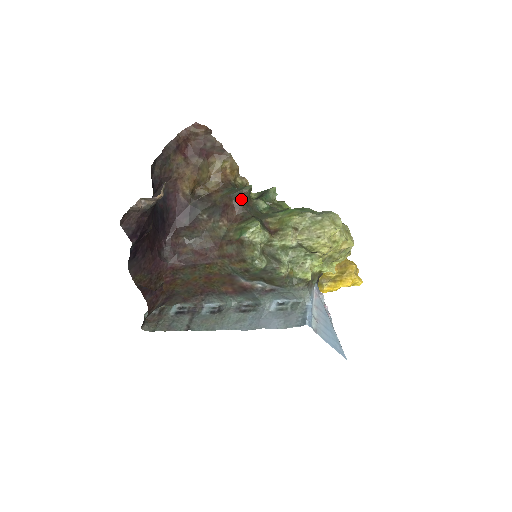
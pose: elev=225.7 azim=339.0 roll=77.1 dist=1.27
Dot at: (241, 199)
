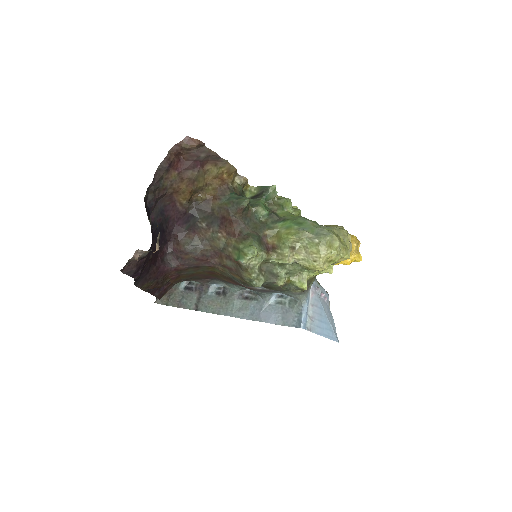
Dot at: (239, 214)
